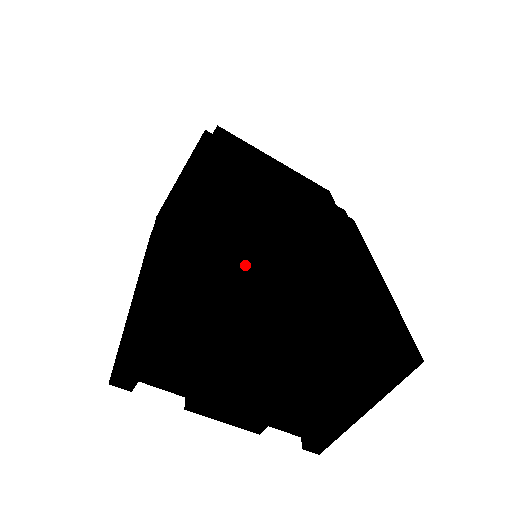
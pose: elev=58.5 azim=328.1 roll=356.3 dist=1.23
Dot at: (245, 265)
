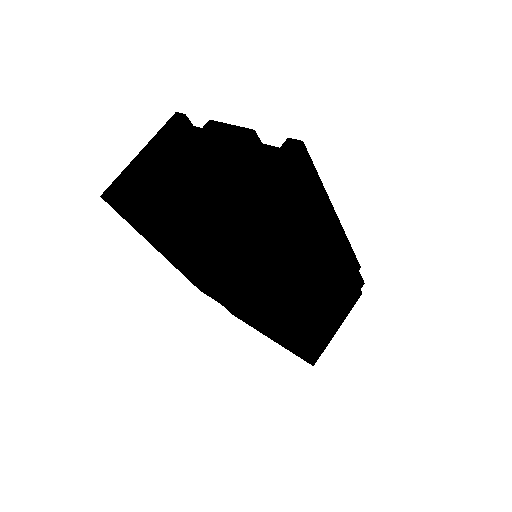
Dot at: occluded
